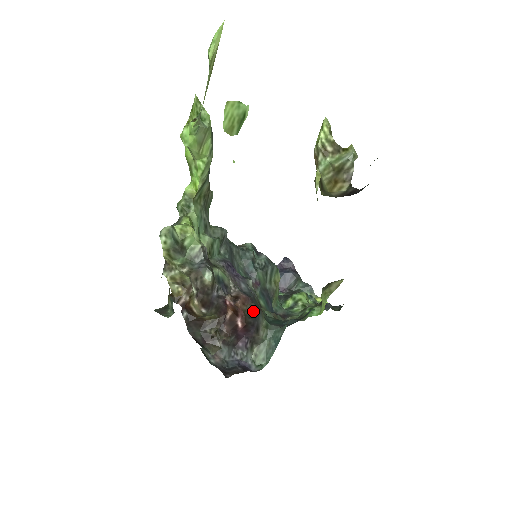
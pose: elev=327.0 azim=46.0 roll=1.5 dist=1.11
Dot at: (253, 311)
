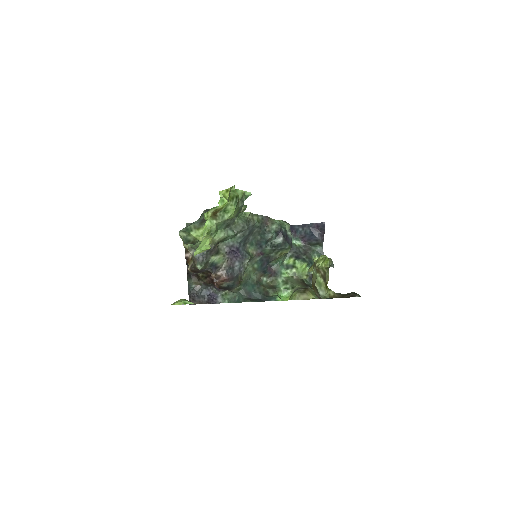
Dot at: (228, 285)
